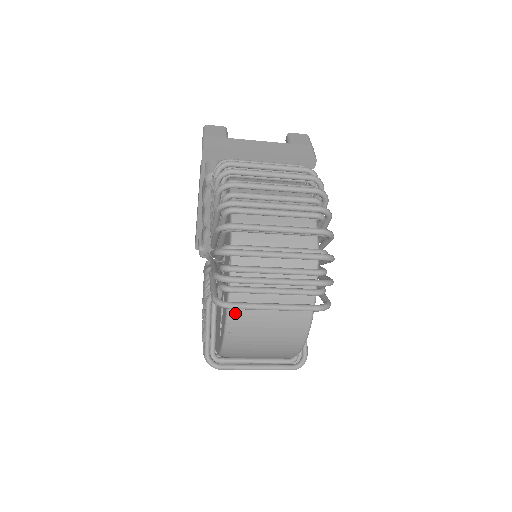
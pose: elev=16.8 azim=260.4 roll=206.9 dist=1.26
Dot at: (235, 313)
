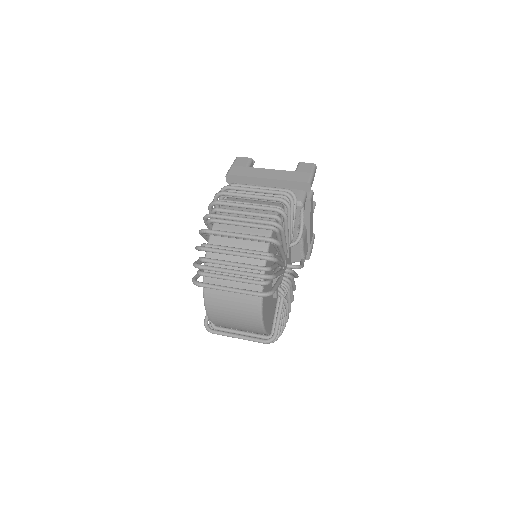
Dot at: (208, 291)
